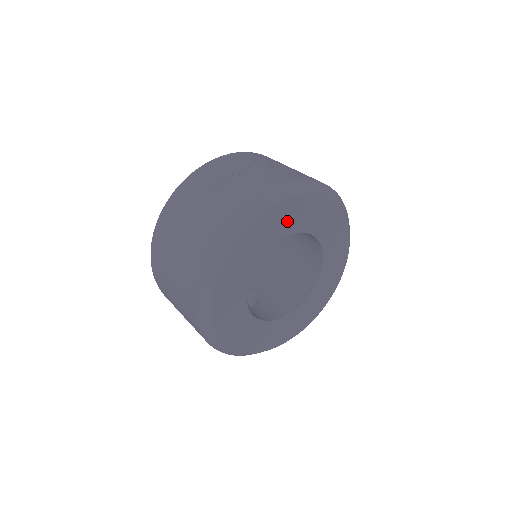
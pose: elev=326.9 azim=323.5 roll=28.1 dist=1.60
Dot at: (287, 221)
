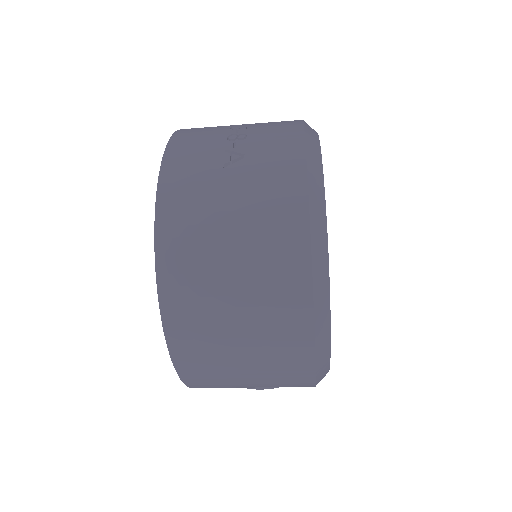
Dot at: occluded
